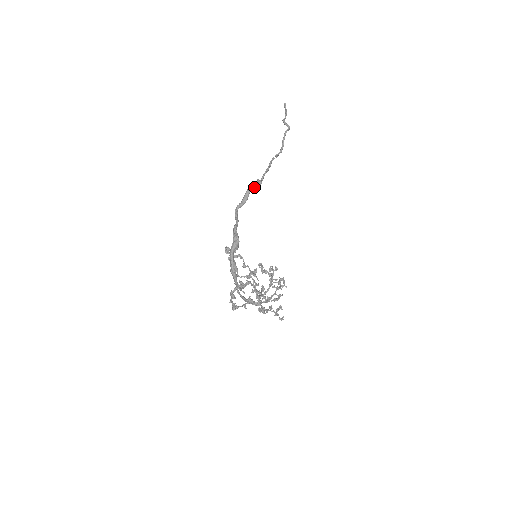
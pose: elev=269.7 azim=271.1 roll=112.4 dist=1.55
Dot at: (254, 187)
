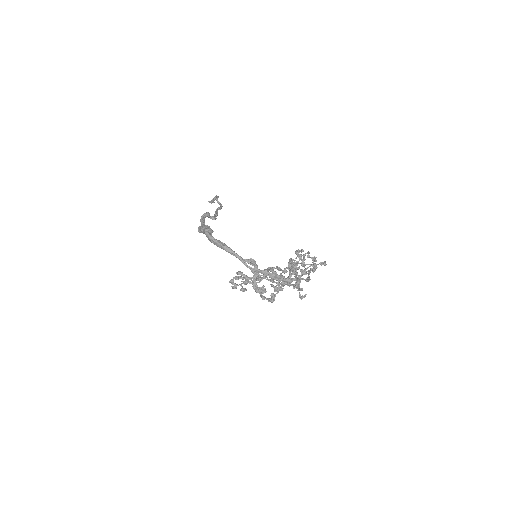
Dot at: (206, 216)
